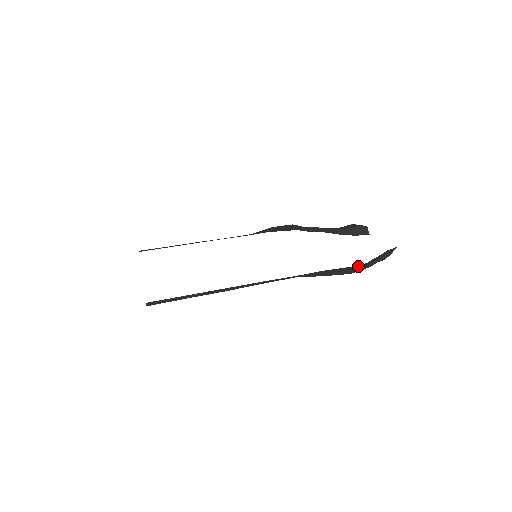
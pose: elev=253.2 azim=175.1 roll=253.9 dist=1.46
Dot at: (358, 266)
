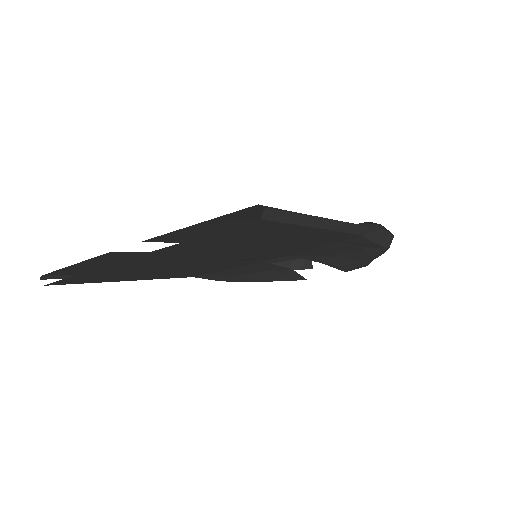
Dot at: (393, 237)
